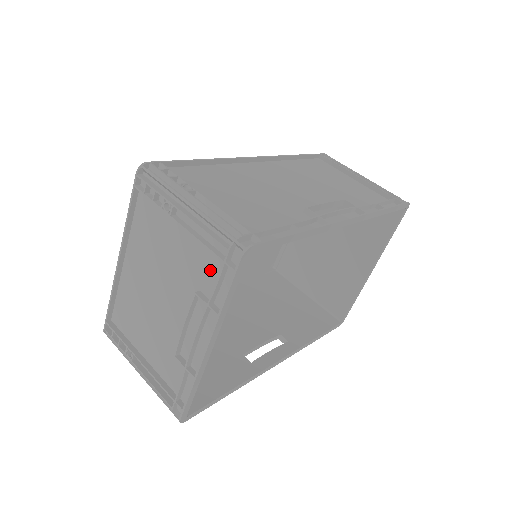
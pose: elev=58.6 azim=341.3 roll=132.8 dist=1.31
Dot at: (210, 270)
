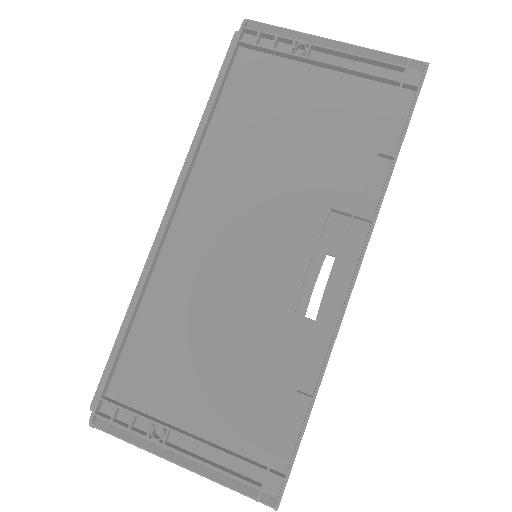
Dot at: occluded
